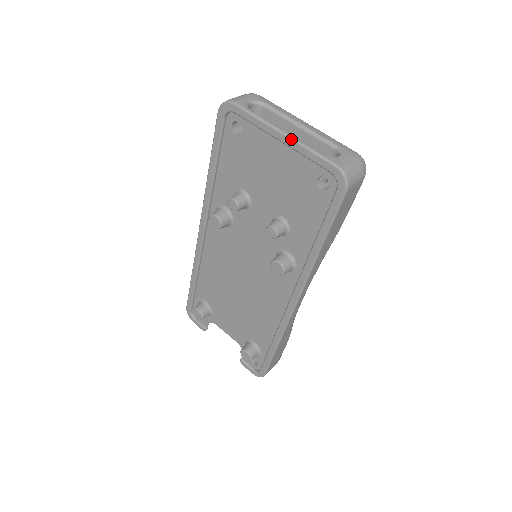
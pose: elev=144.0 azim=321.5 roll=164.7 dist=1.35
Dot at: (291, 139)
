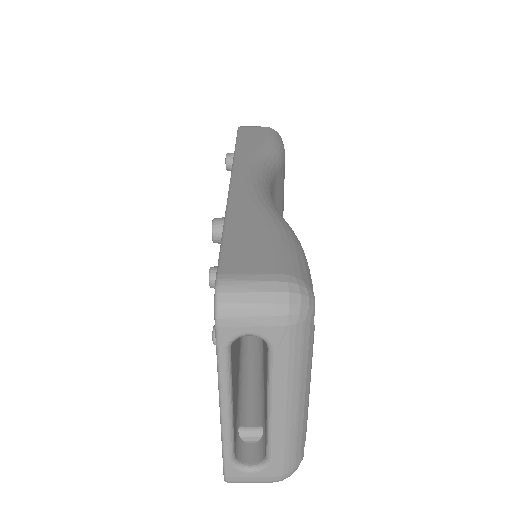
Dot at: (220, 422)
